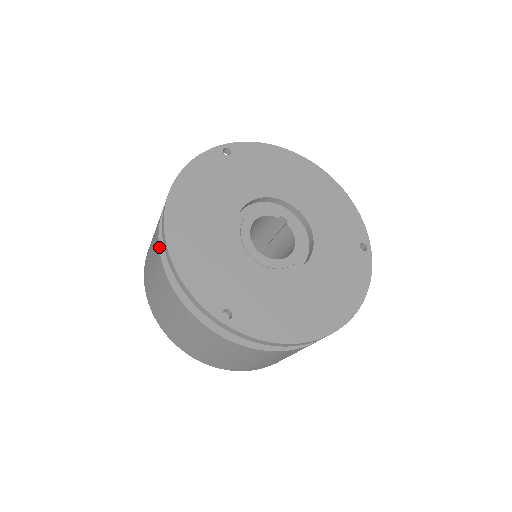
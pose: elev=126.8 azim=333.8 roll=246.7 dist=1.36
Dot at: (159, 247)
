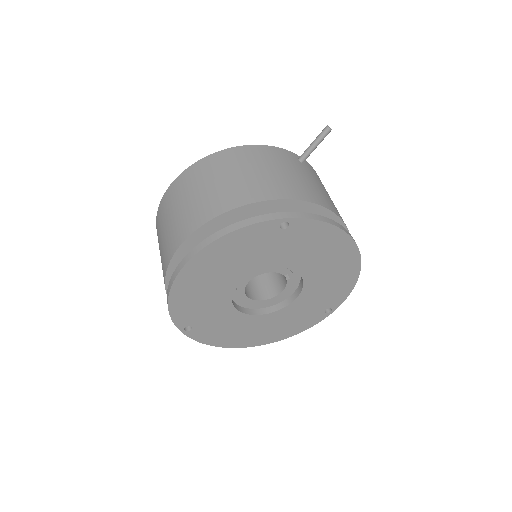
Dot at: (171, 259)
